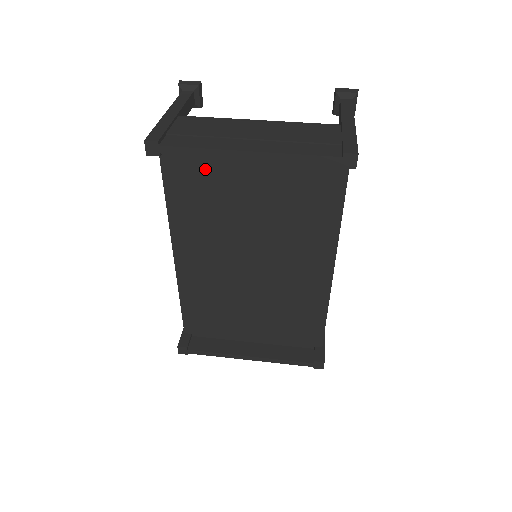
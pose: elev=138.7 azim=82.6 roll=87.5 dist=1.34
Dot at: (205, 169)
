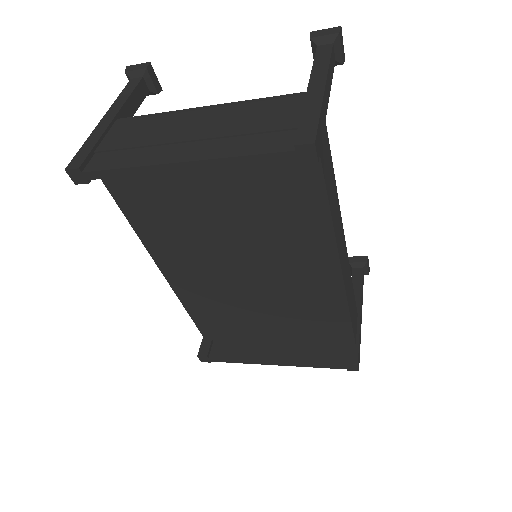
Dot at: (152, 182)
